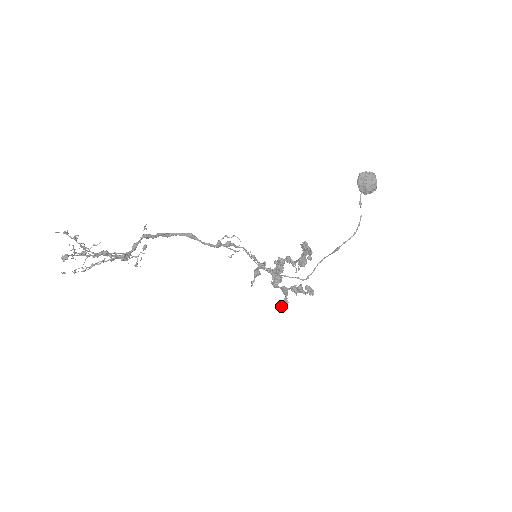
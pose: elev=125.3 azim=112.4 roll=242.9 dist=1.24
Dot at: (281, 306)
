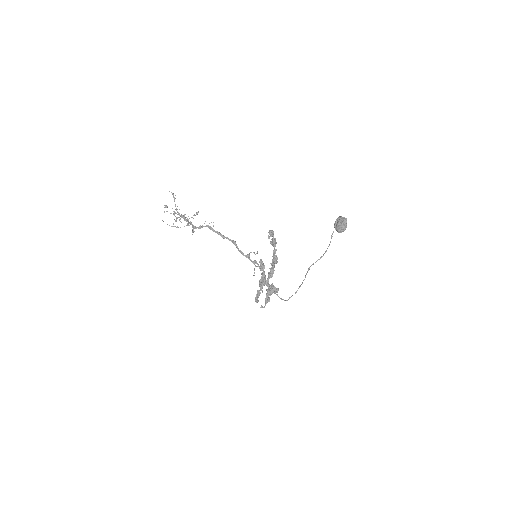
Dot at: (256, 300)
